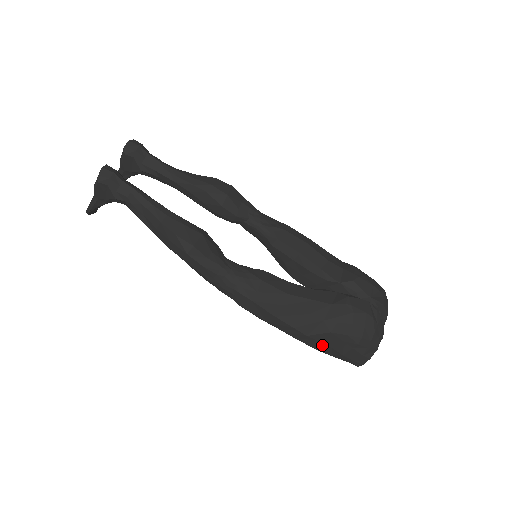
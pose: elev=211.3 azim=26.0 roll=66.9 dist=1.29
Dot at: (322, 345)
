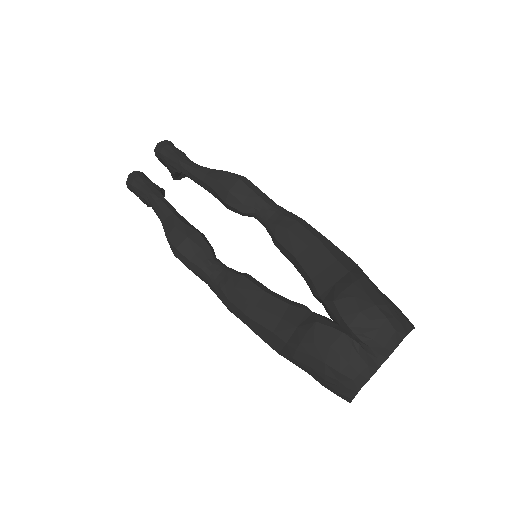
Dot at: occluded
